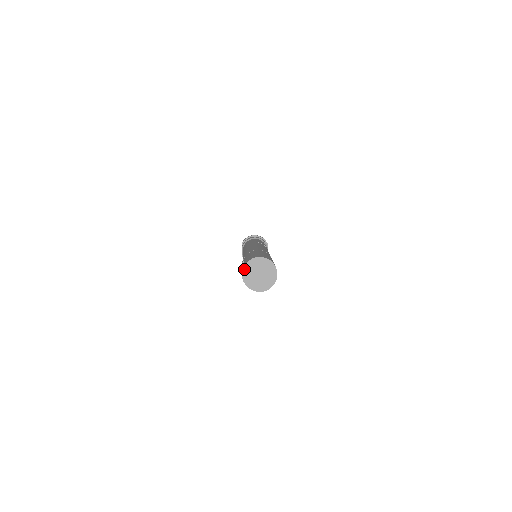
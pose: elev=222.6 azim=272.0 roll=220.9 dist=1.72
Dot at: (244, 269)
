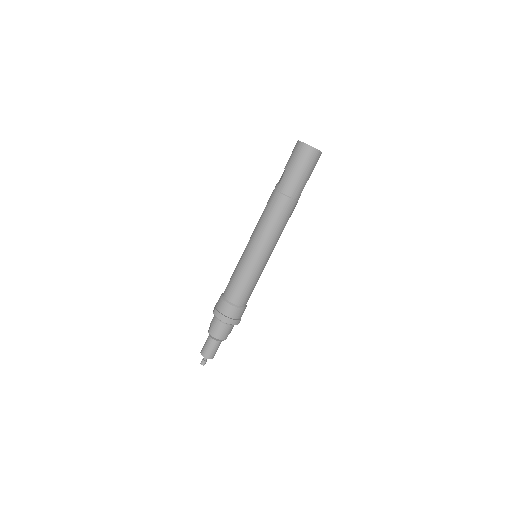
Dot at: occluded
